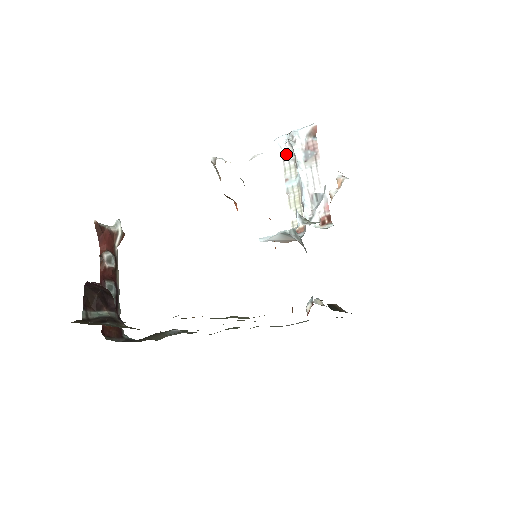
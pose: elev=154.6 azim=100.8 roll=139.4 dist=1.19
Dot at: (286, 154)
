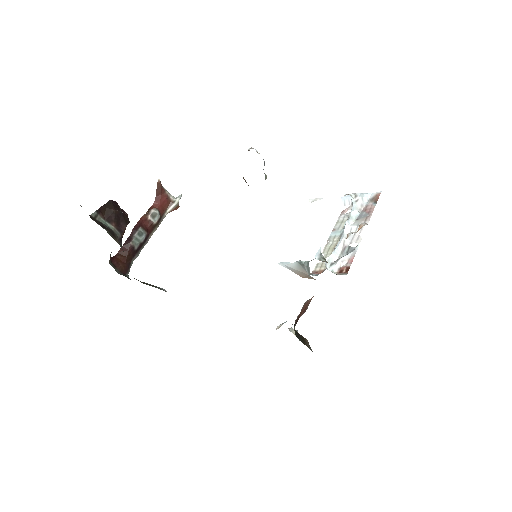
Dot at: (346, 210)
